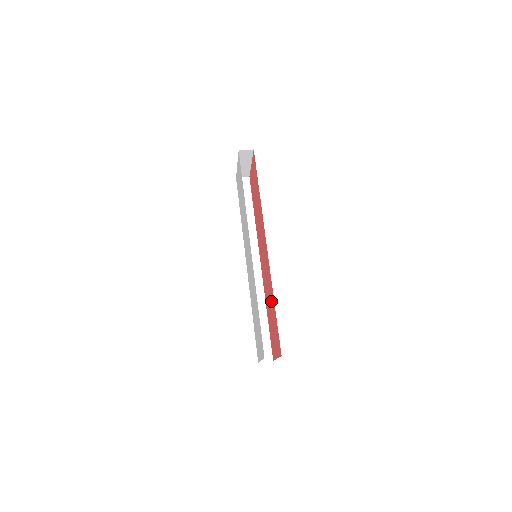
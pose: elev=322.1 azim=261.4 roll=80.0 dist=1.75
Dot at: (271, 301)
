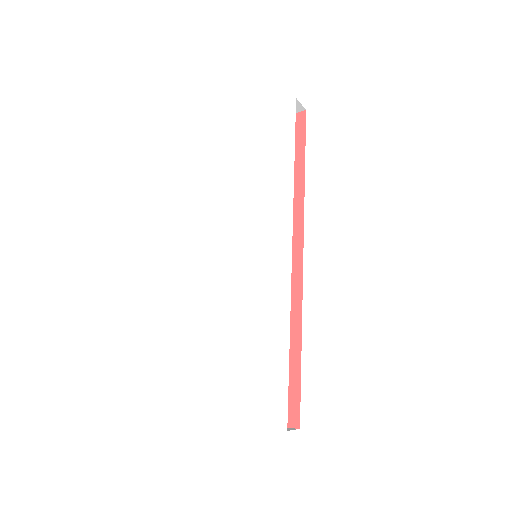
Dot at: occluded
